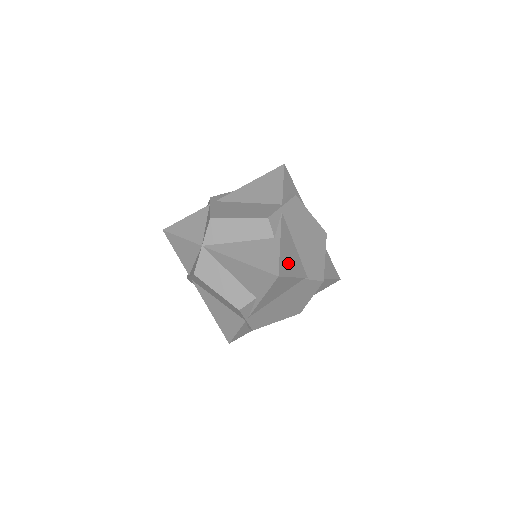
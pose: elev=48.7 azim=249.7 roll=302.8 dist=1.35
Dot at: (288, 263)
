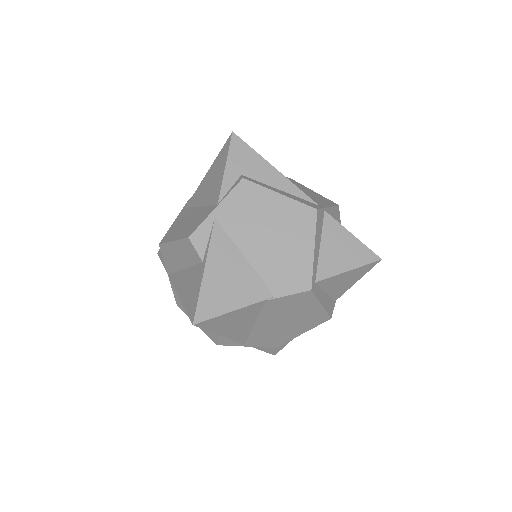
Dot at: (222, 294)
